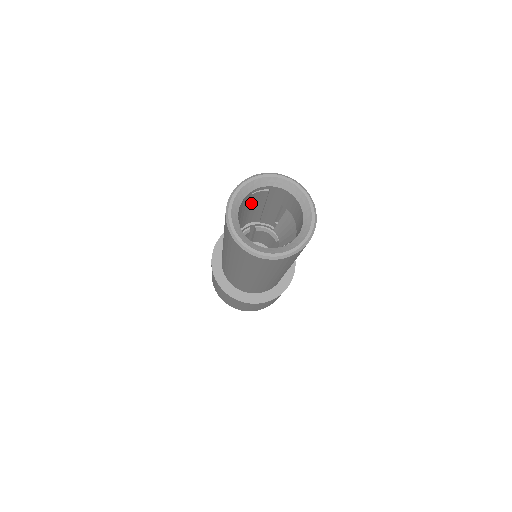
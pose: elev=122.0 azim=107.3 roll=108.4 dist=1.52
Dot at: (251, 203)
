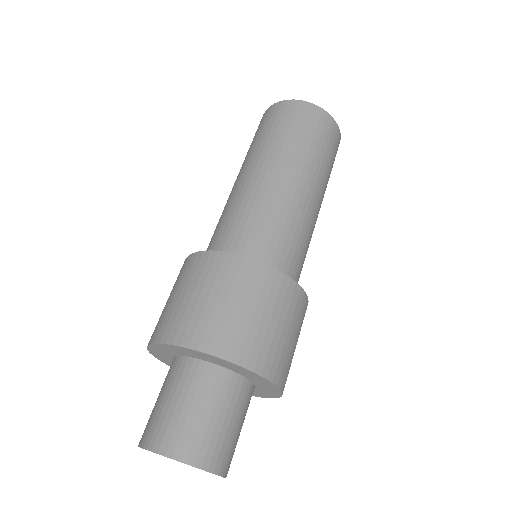
Dot at: occluded
